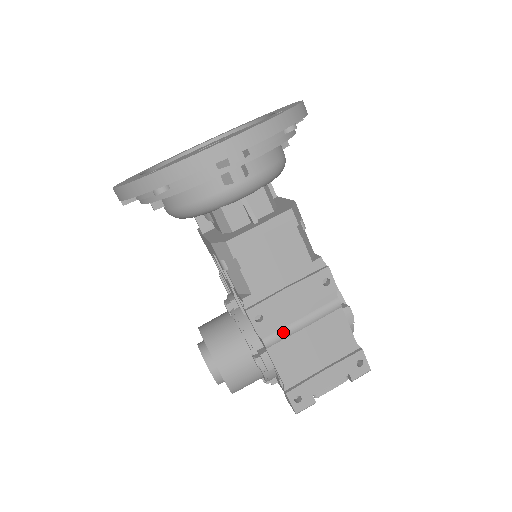
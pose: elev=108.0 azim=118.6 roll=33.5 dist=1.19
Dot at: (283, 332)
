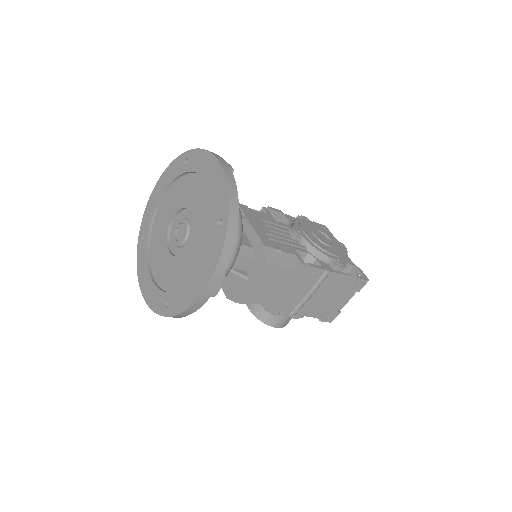
Dot at: (301, 305)
